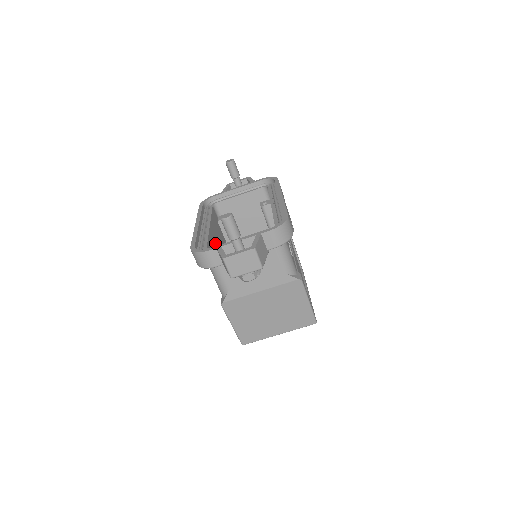
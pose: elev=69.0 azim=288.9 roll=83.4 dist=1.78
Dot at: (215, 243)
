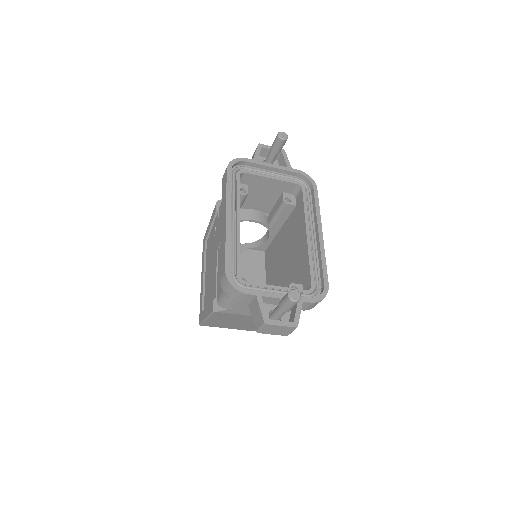
Dot at: occluded
